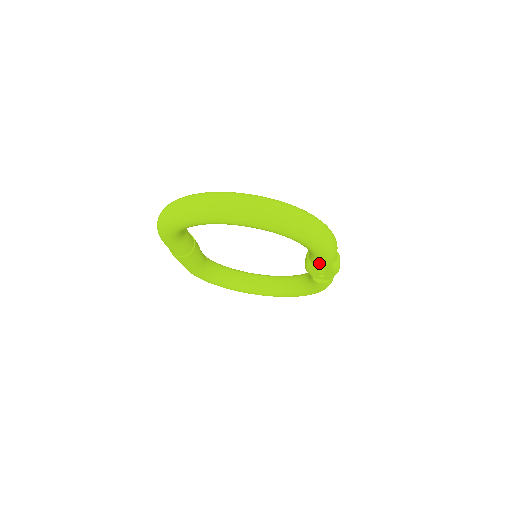
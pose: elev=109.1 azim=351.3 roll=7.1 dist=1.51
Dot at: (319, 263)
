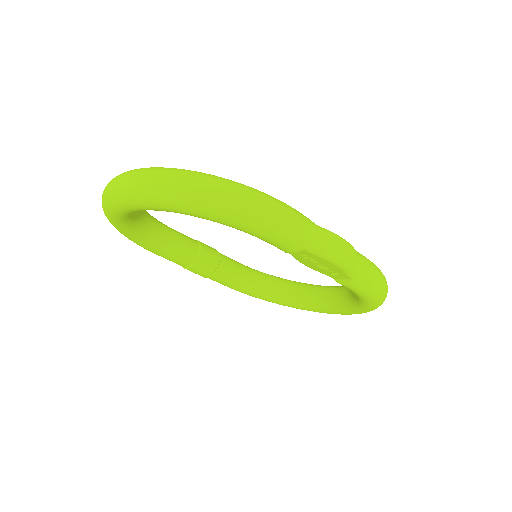
Dot at: (282, 249)
